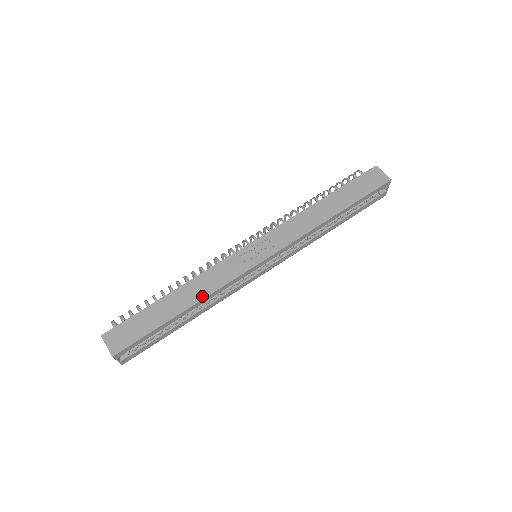
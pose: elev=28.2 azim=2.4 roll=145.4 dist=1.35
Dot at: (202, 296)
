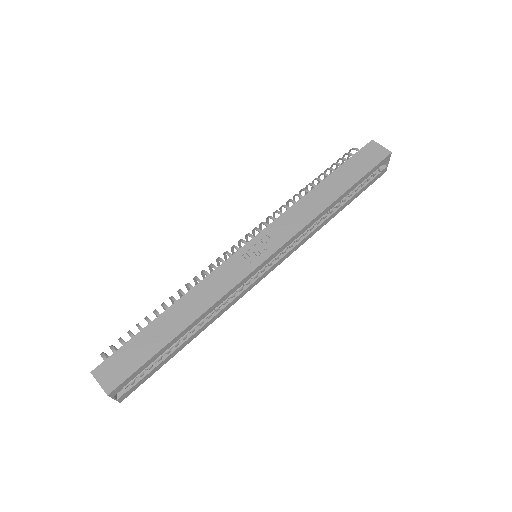
Dot at: (202, 309)
